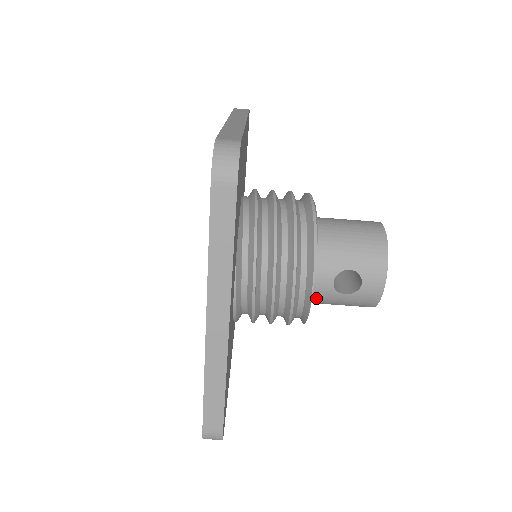
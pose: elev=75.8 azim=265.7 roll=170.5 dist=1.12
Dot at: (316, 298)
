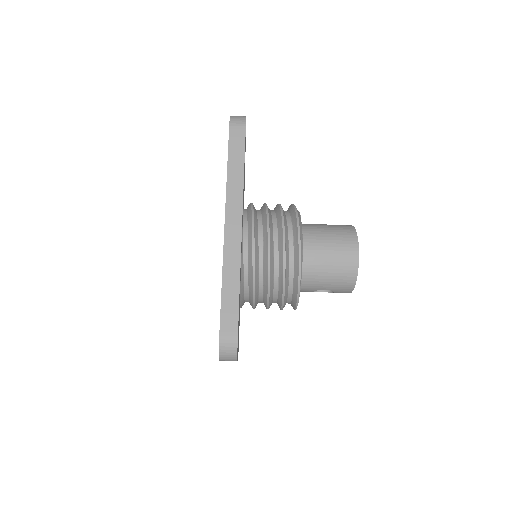
Dot at: occluded
